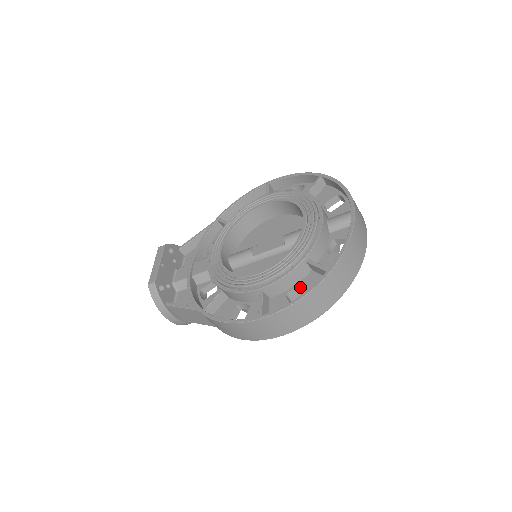
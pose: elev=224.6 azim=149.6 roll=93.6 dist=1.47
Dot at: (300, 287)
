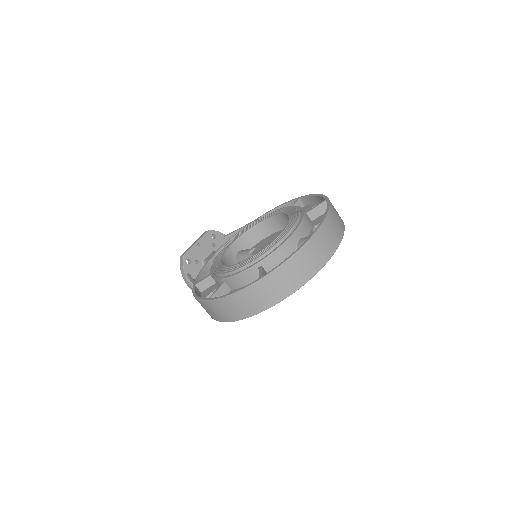
Dot at: occluded
